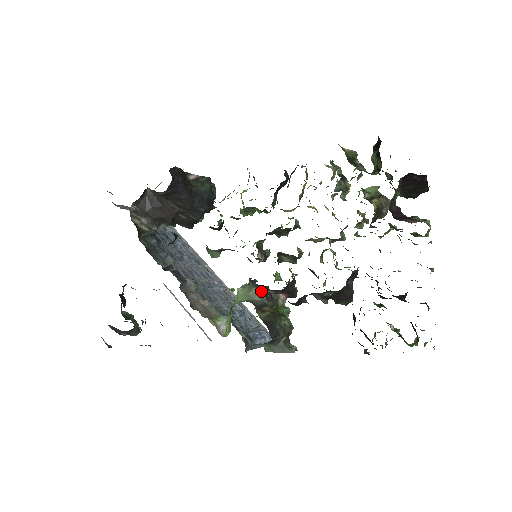
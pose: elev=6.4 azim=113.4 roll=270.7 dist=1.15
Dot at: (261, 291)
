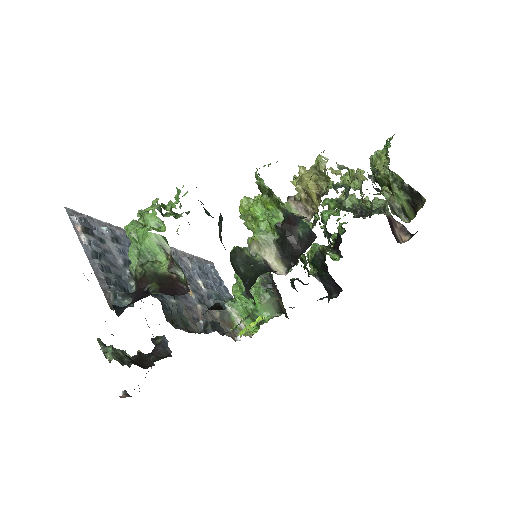
Dot at: occluded
